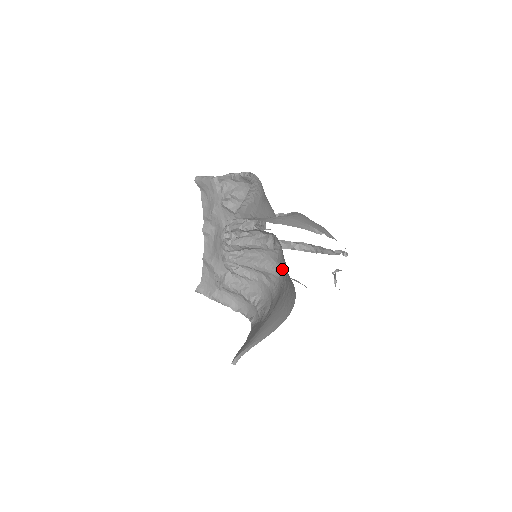
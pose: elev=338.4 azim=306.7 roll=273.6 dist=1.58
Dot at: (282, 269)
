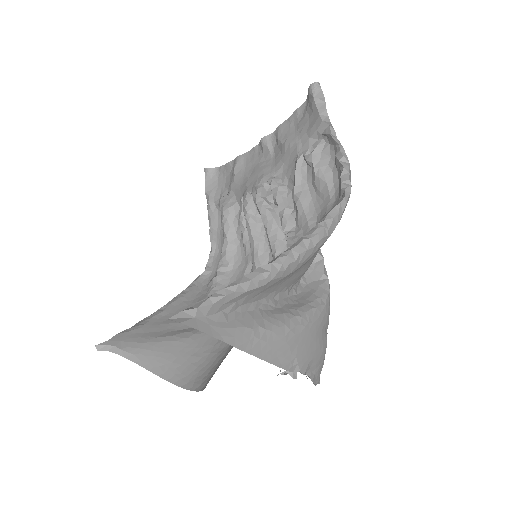
Dot at: occluded
